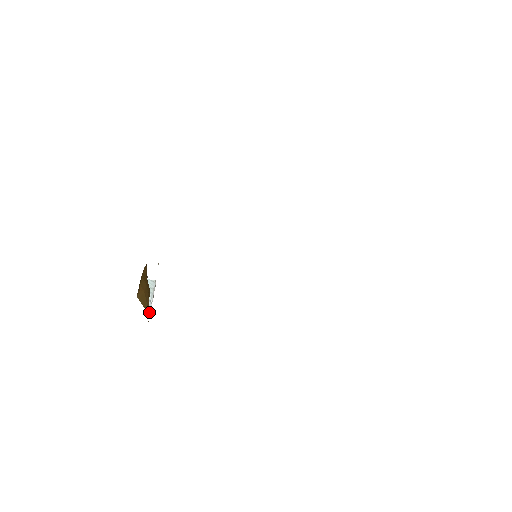
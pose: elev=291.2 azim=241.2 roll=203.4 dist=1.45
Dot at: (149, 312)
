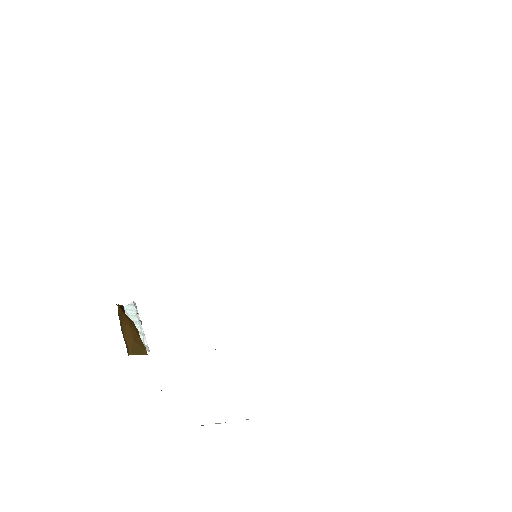
Dot at: (147, 349)
